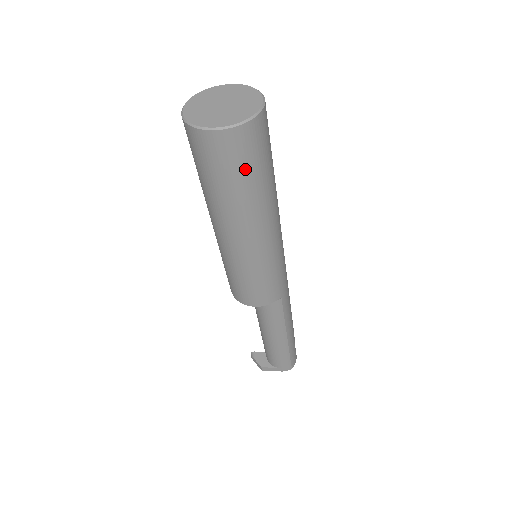
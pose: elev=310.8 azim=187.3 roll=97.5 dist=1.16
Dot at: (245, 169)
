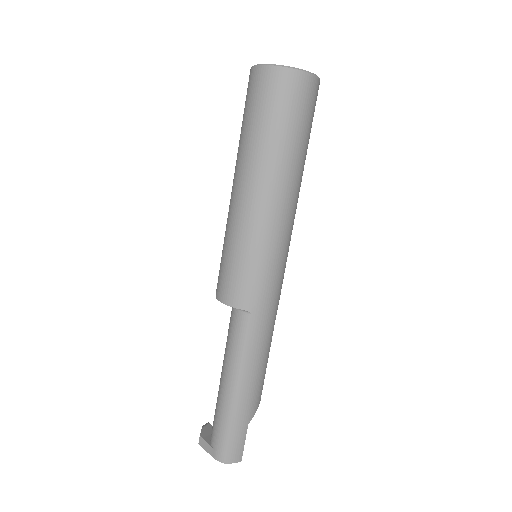
Dot at: (268, 112)
